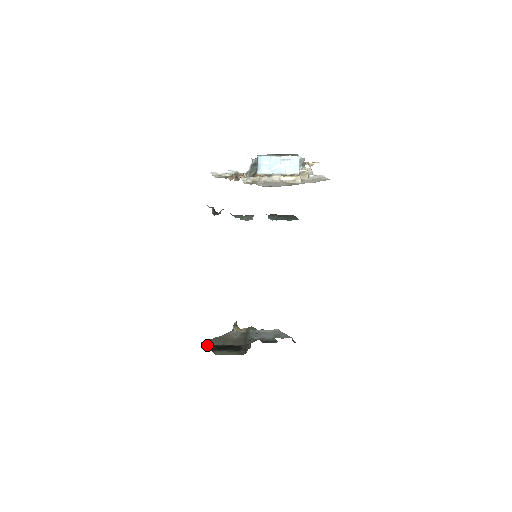
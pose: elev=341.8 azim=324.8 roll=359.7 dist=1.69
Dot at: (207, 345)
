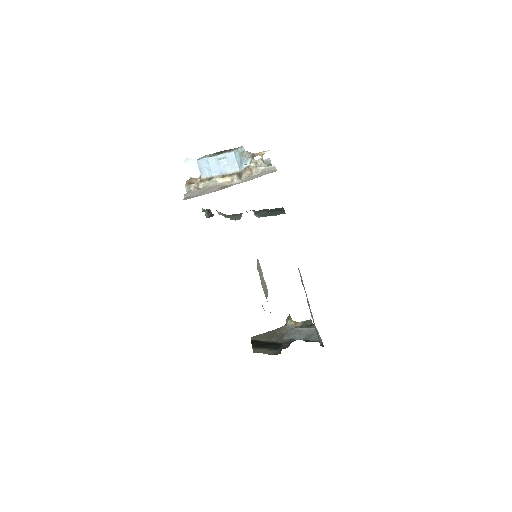
Dot at: (252, 341)
